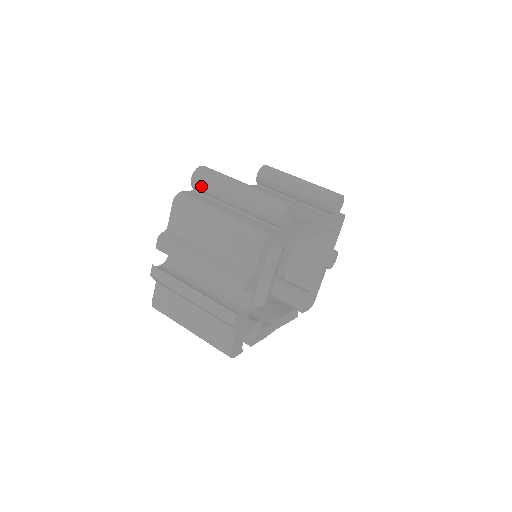
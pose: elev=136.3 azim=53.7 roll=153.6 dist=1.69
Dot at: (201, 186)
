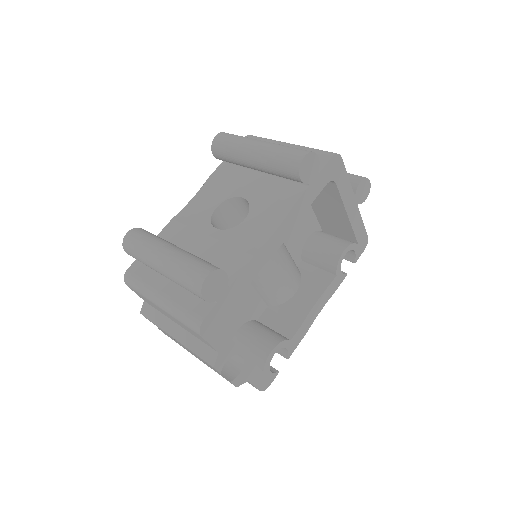
Dot at: occluded
